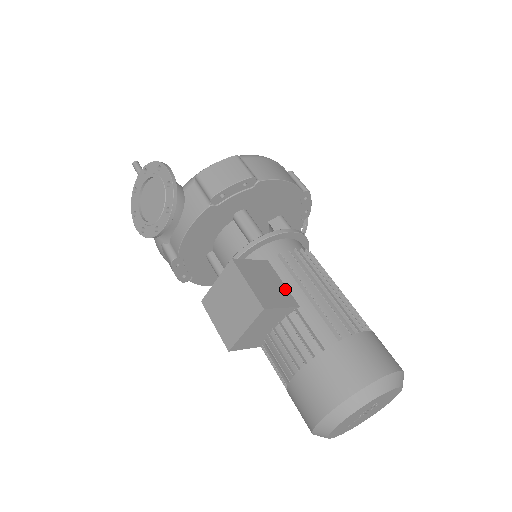
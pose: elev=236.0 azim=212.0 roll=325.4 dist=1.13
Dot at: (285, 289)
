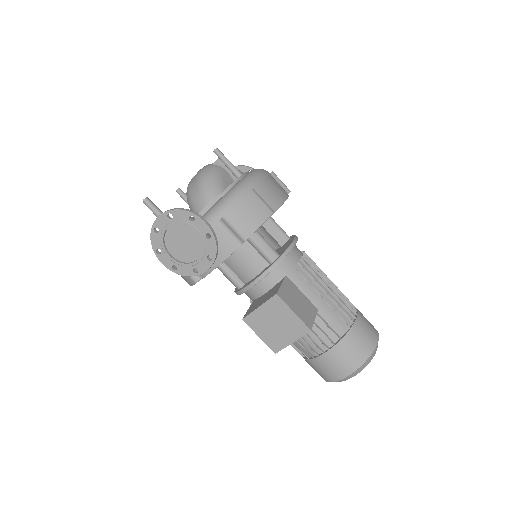
Dot at: (306, 299)
